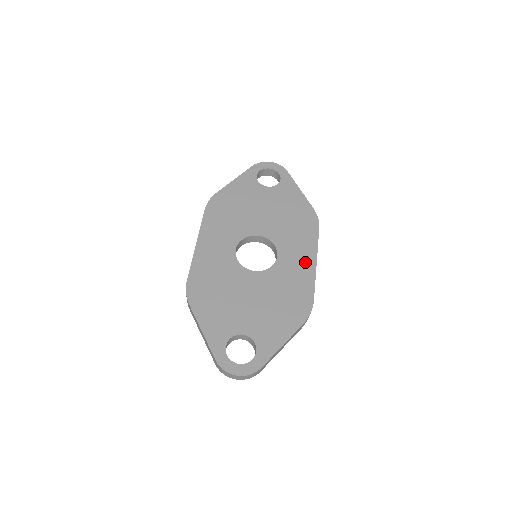
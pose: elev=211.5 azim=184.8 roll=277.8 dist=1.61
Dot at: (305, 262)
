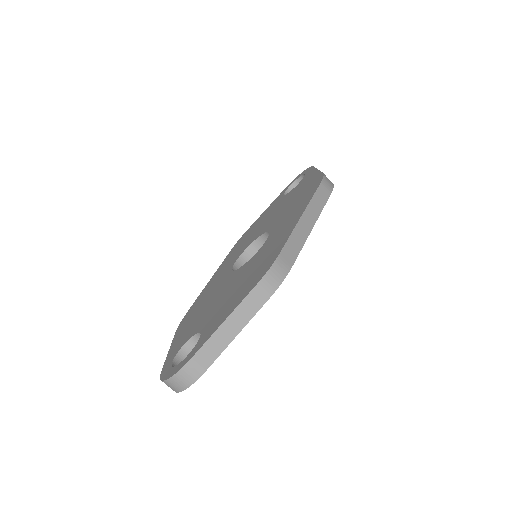
Dot at: (290, 224)
